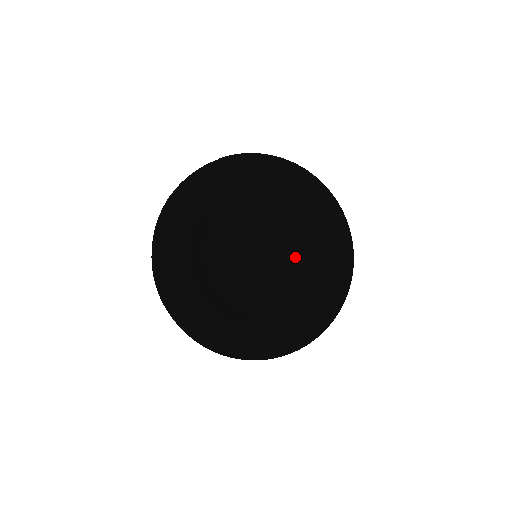
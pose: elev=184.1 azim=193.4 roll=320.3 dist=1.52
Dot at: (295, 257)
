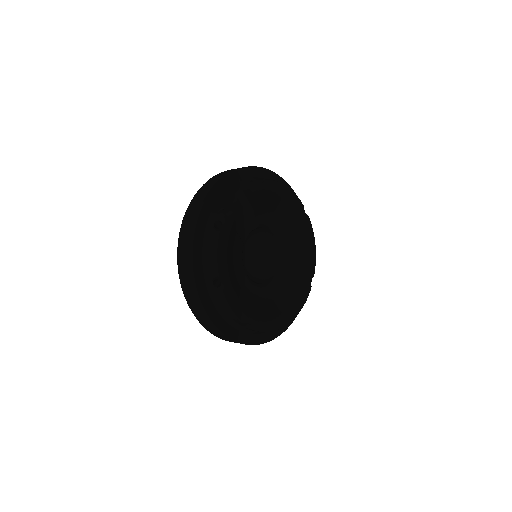
Dot at: (284, 256)
